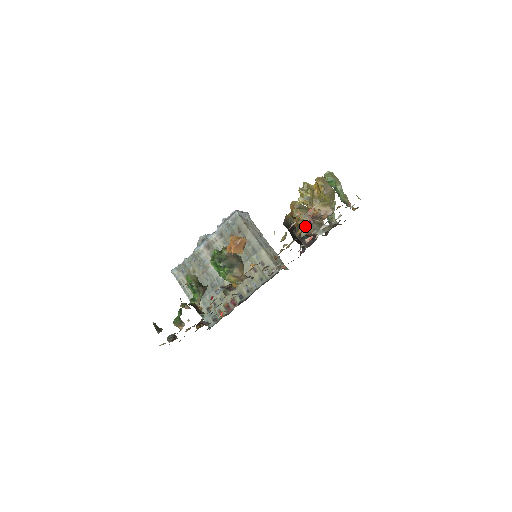
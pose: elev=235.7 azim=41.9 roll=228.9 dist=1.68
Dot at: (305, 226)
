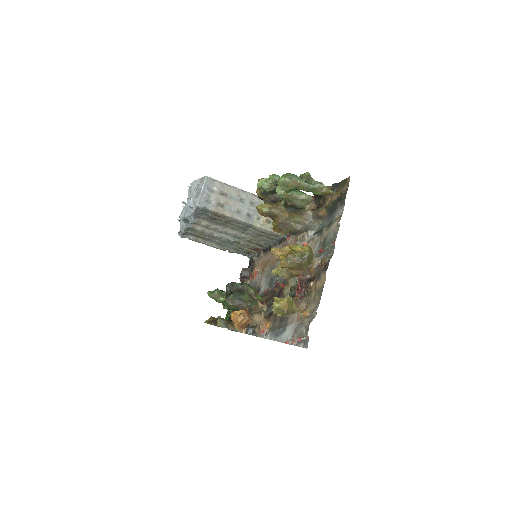
Dot at: (297, 297)
